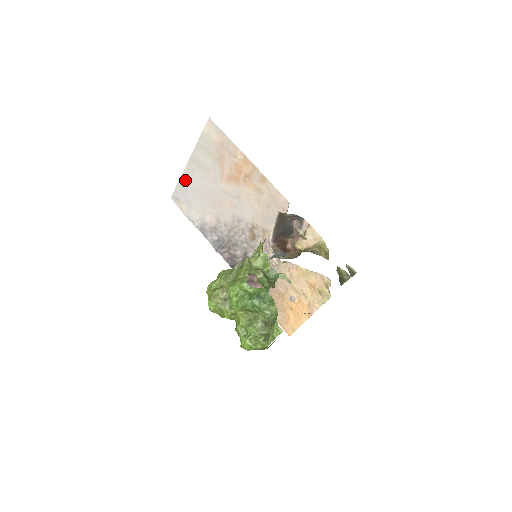
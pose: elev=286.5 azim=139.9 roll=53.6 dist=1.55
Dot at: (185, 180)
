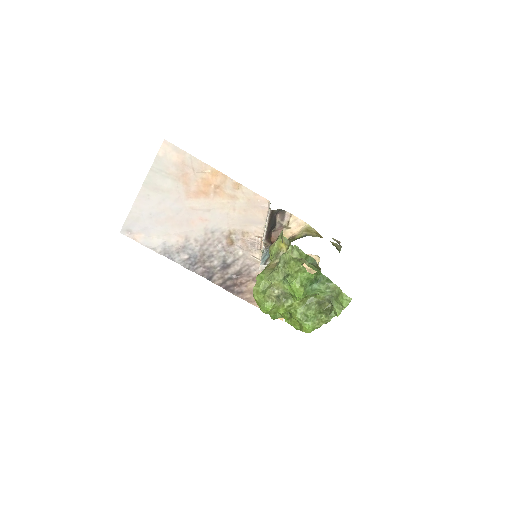
Dot at: (139, 209)
